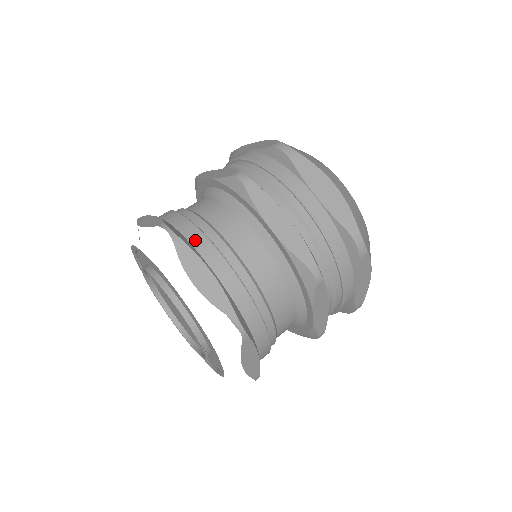
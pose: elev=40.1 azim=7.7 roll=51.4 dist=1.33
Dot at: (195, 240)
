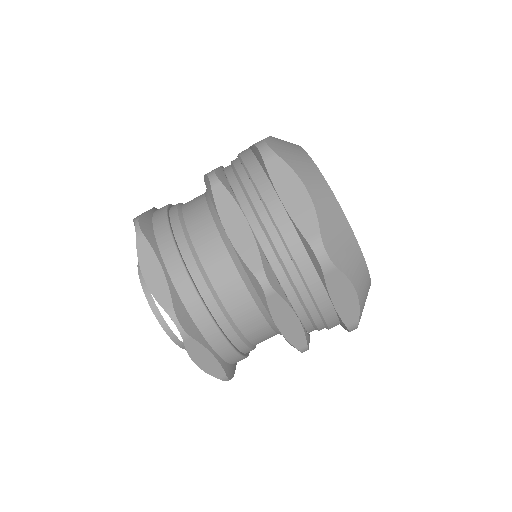
Dot at: (203, 326)
